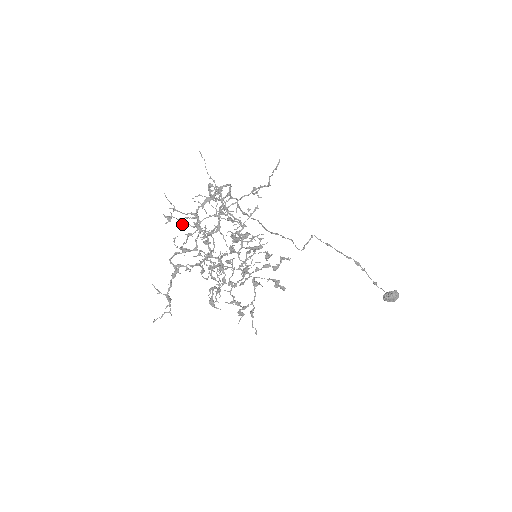
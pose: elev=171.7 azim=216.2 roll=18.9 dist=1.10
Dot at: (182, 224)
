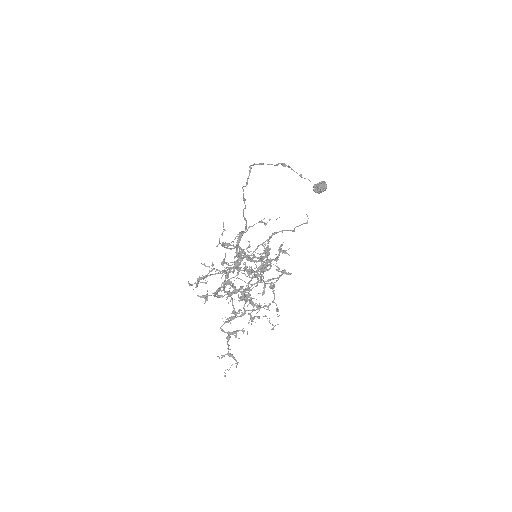
Dot at: occluded
